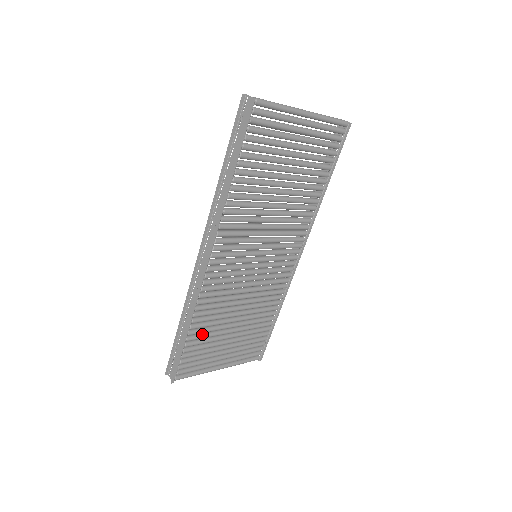
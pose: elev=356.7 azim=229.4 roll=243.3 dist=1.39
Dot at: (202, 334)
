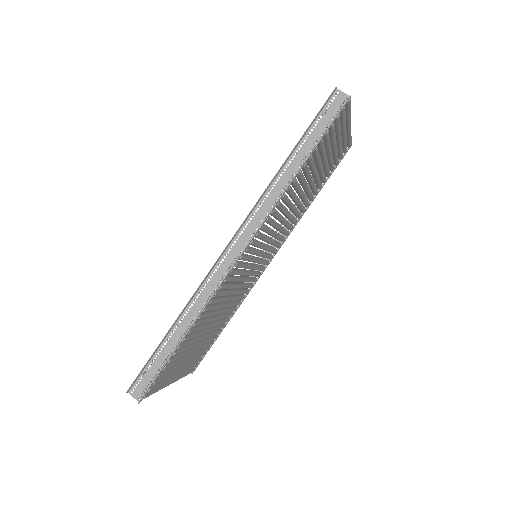
Dot at: (188, 340)
